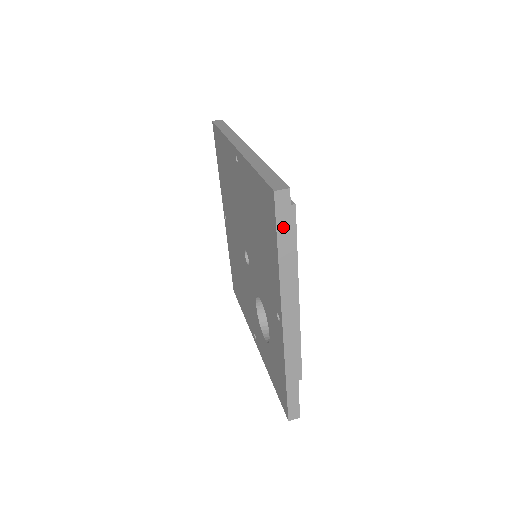
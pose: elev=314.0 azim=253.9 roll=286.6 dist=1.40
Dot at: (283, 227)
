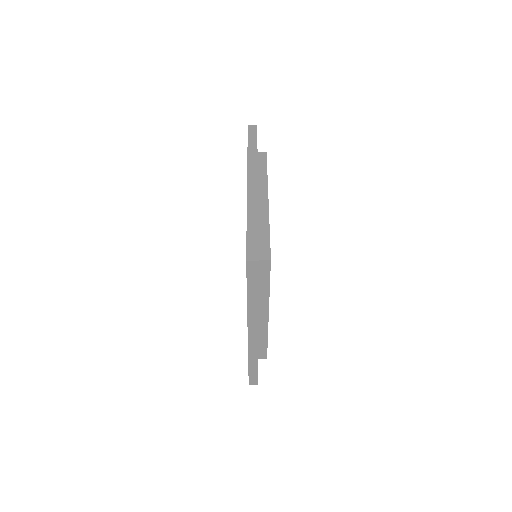
Dot at: (252, 138)
